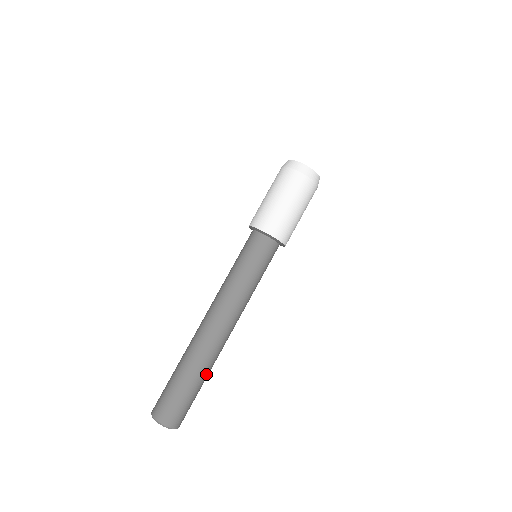
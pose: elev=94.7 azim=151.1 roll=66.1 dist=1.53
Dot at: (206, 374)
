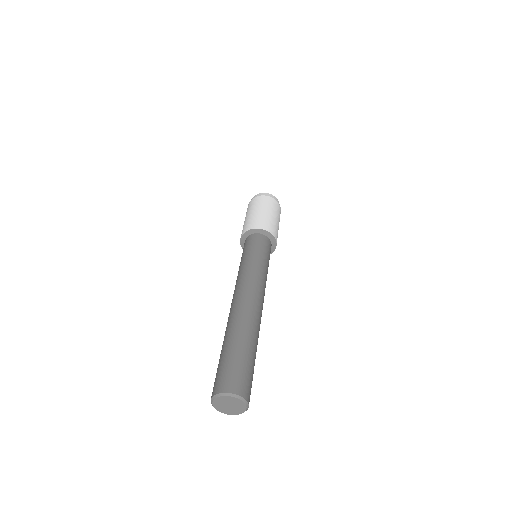
Dot at: (247, 336)
